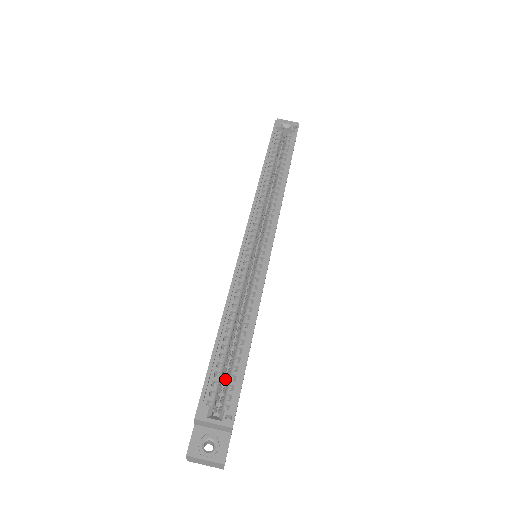
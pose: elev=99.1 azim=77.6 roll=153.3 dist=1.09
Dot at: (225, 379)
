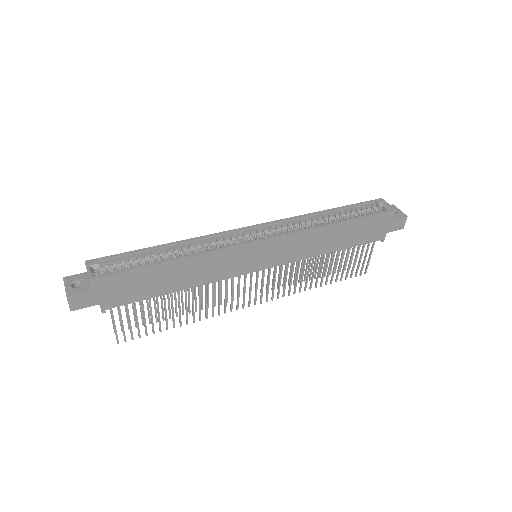
Dot at: occluded
